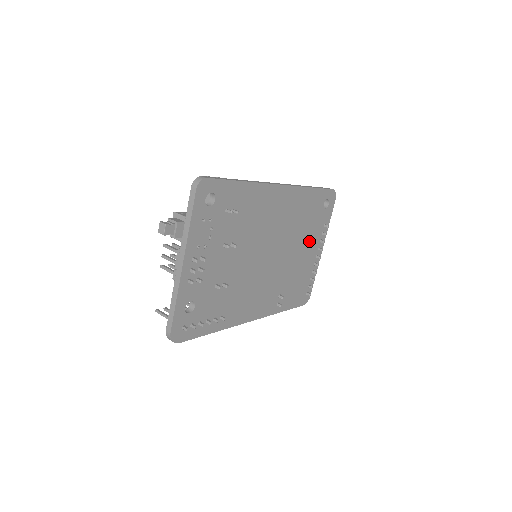
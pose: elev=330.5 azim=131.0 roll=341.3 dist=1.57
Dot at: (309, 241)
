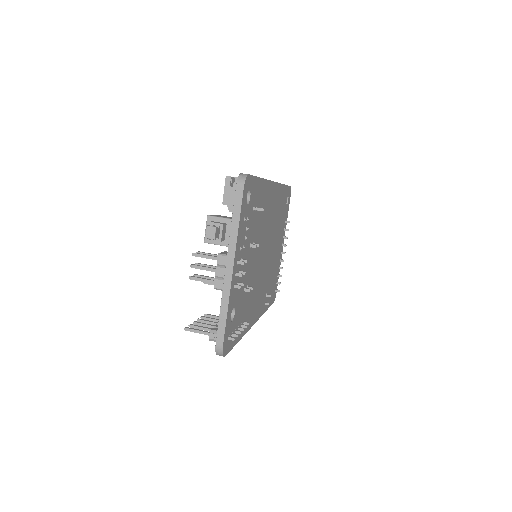
Dot at: (279, 238)
